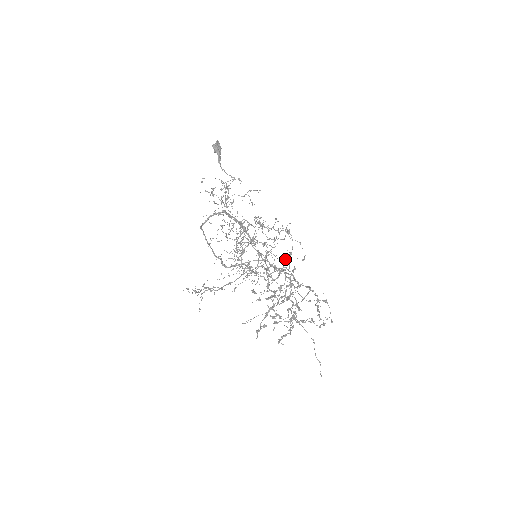
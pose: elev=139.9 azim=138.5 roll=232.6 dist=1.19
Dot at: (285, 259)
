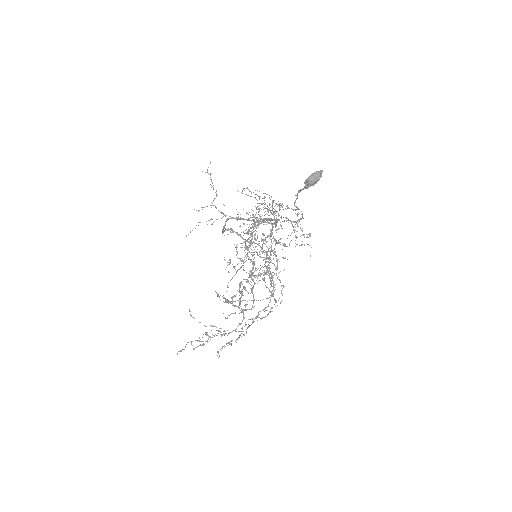
Dot at: occluded
